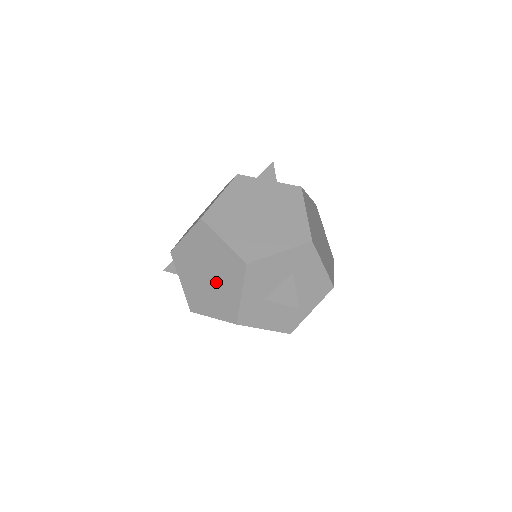
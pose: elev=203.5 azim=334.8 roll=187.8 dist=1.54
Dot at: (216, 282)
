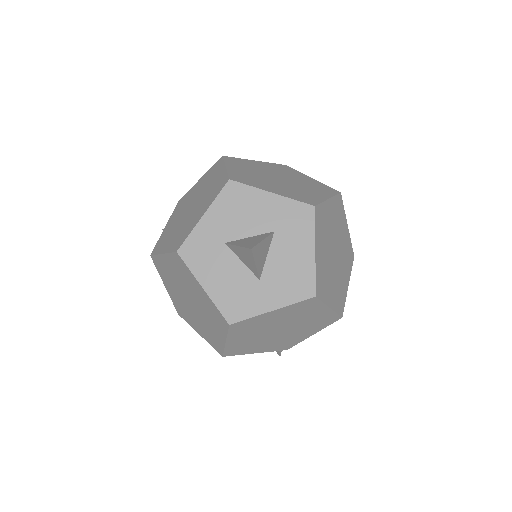
Dot at: (192, 212)
